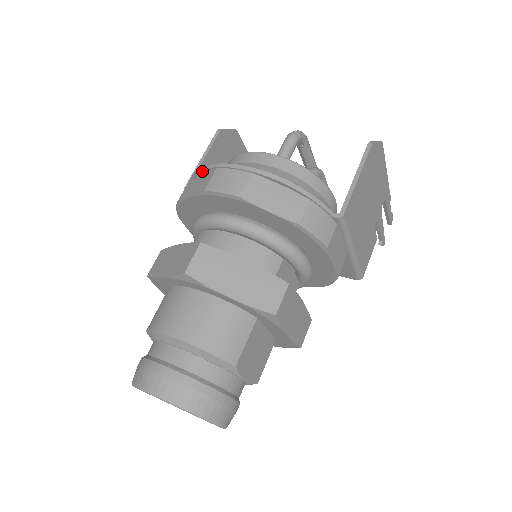
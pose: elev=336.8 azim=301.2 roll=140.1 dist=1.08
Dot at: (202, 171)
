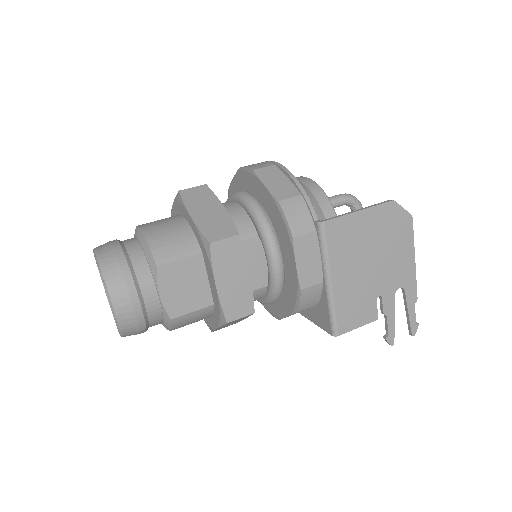
Dot at: occluded
